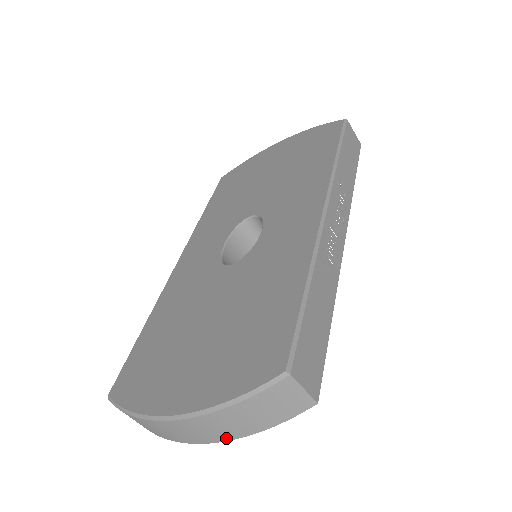
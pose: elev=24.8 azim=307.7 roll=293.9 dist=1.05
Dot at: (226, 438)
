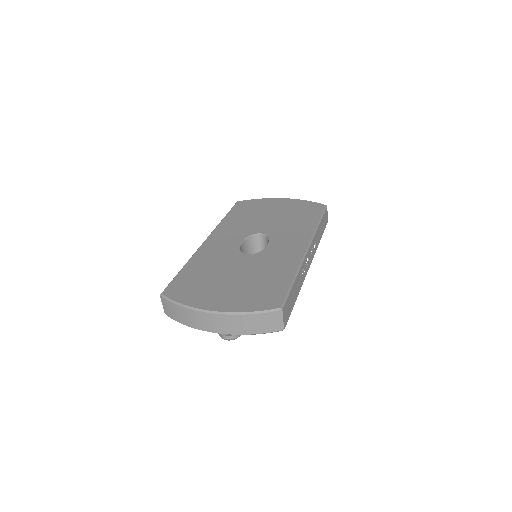
Dot at: (232, 332)
